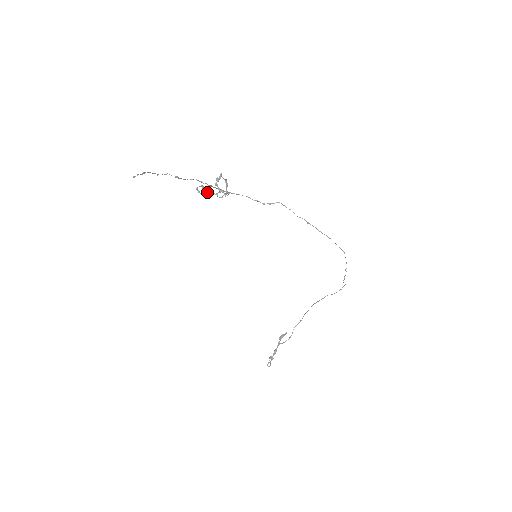
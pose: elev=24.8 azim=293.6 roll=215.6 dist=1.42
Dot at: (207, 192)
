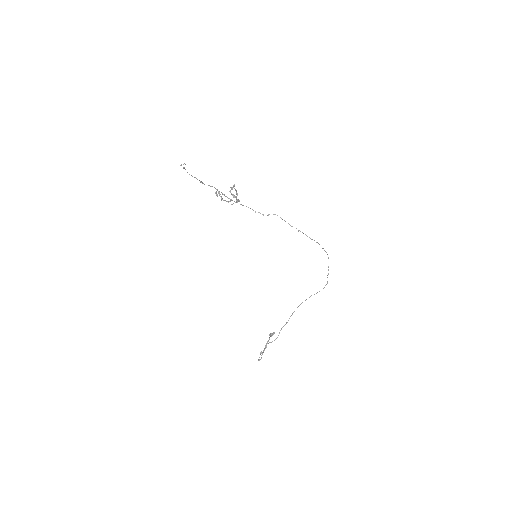
Dot at: (222, 198)
